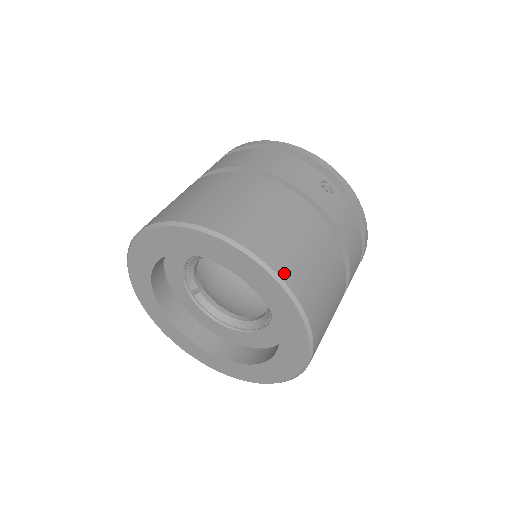
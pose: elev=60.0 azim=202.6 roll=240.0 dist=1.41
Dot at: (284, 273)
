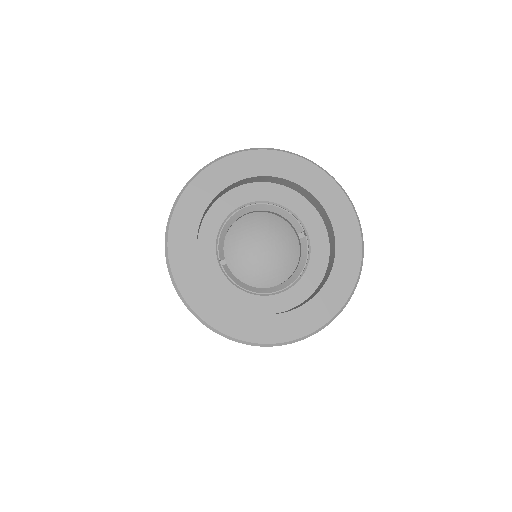
Dot at: occluded
